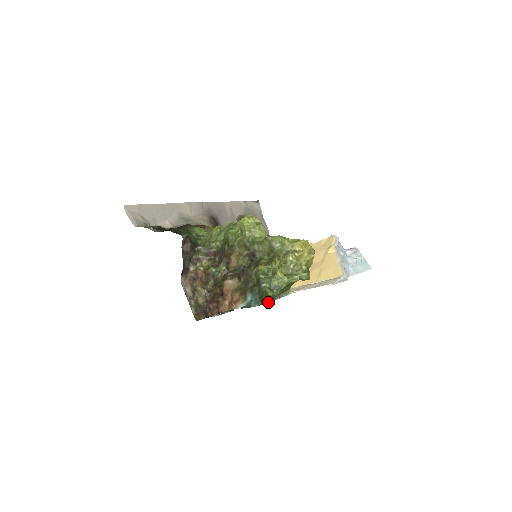
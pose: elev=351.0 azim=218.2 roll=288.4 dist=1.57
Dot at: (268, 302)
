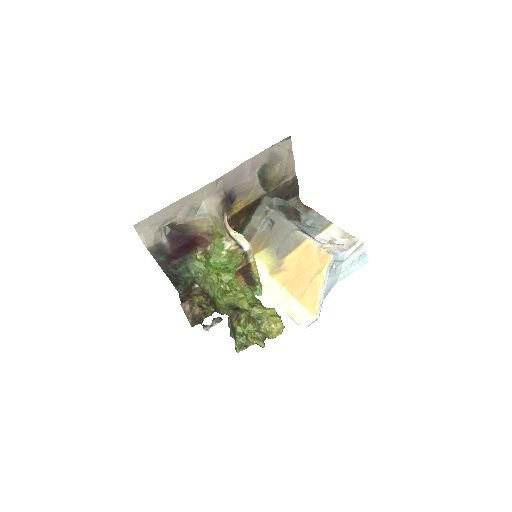
Dot at: occluded
